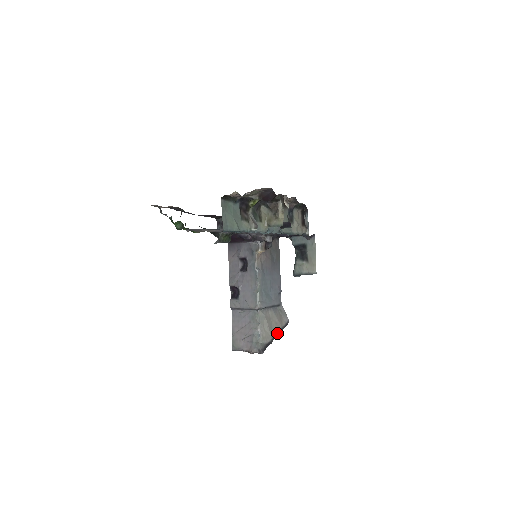
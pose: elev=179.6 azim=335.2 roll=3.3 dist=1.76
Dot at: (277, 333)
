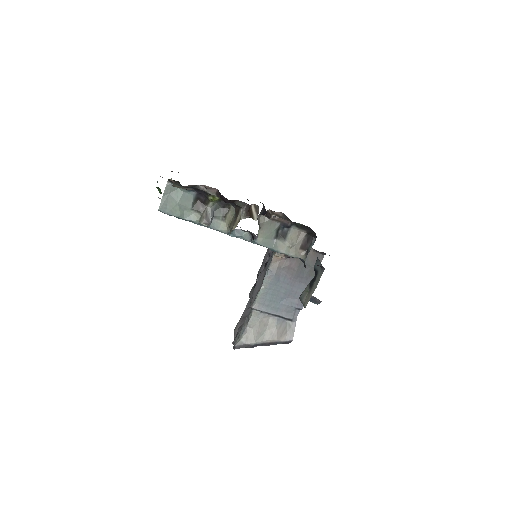
Dot at: (267, 343)
